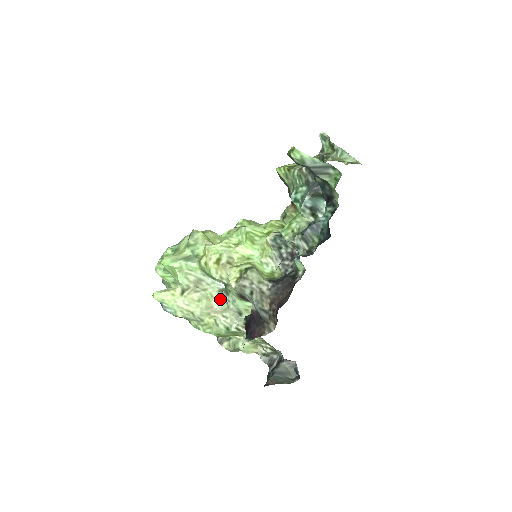
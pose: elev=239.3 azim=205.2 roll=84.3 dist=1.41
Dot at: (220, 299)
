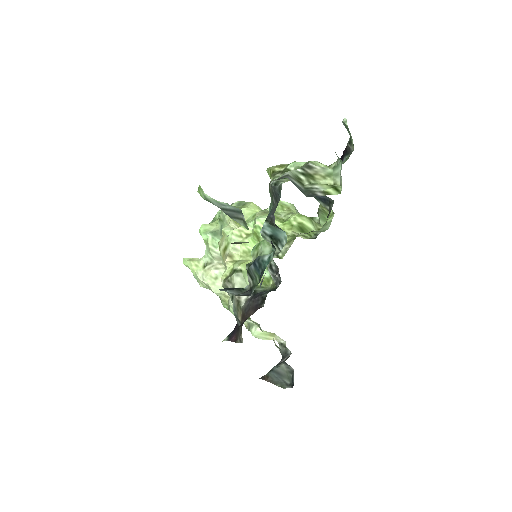
Dot at: occluded
